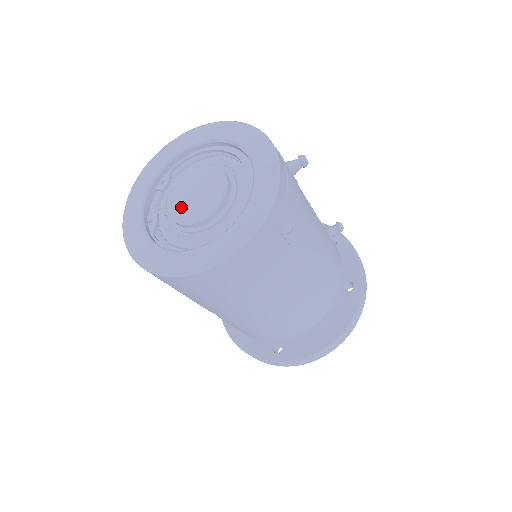
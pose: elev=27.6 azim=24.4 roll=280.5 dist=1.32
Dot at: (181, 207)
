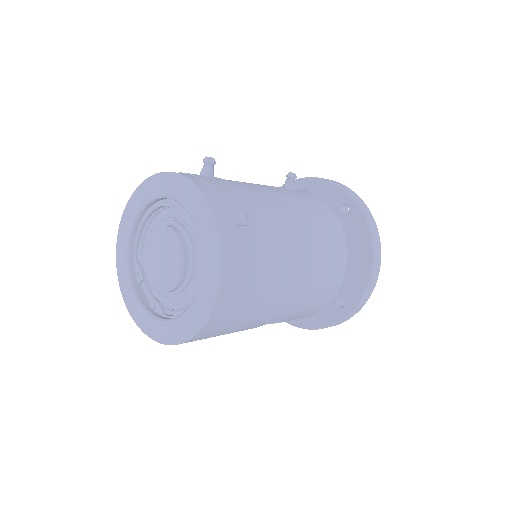
Dot at: (162, 278)
